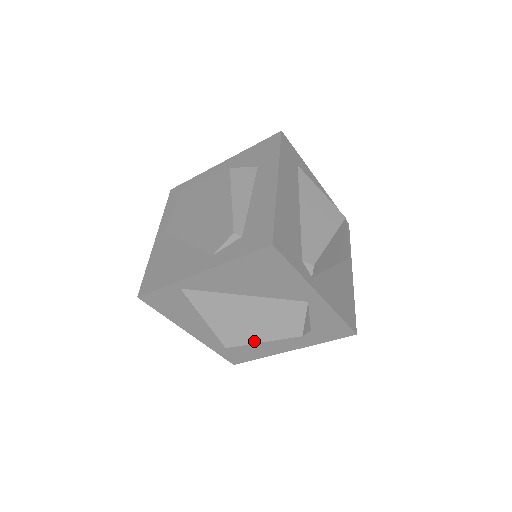
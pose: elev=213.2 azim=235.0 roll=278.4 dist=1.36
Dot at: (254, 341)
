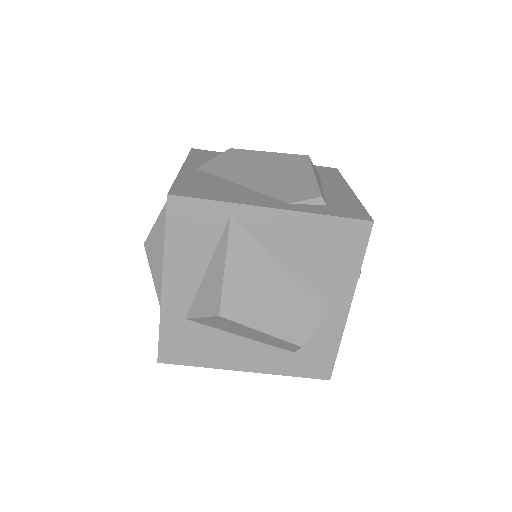
Dot at: (254, 325)
